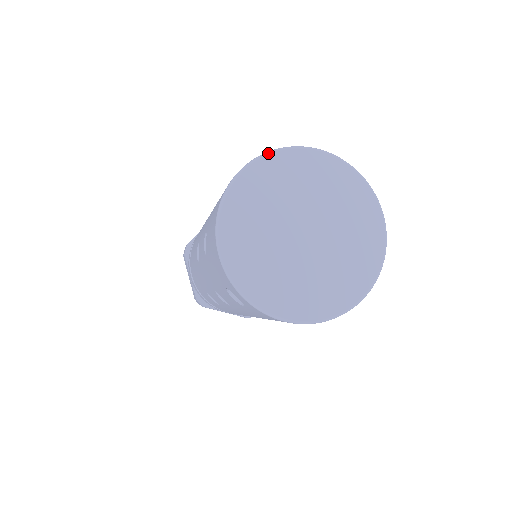
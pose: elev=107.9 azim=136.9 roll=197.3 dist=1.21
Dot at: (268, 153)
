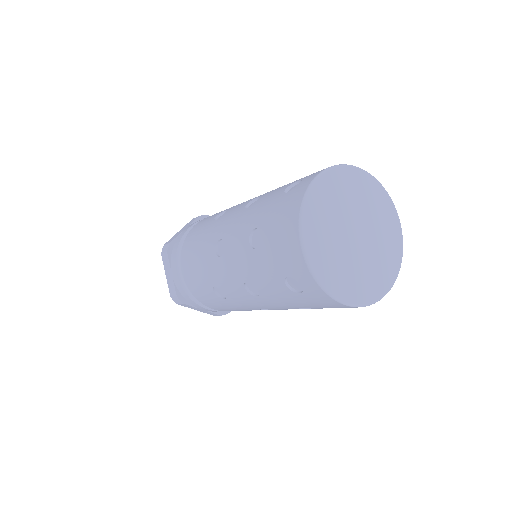
Dot at: (333, 167)
